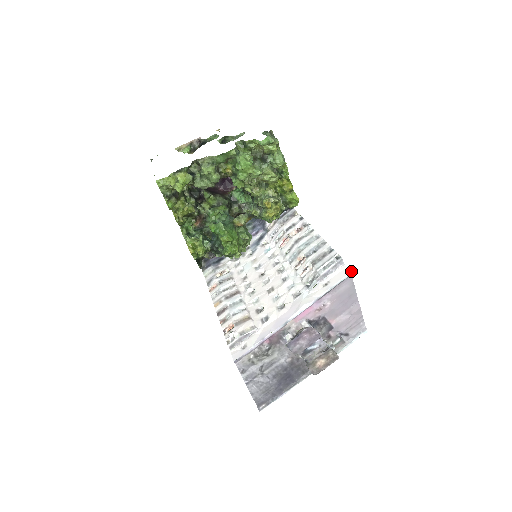
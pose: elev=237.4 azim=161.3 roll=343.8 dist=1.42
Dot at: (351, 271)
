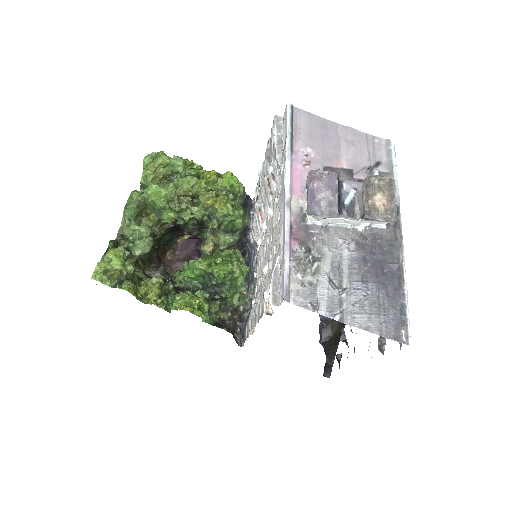
Dot at: occluded
